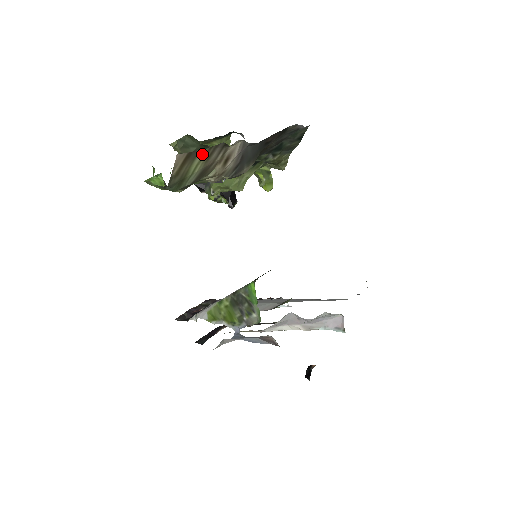
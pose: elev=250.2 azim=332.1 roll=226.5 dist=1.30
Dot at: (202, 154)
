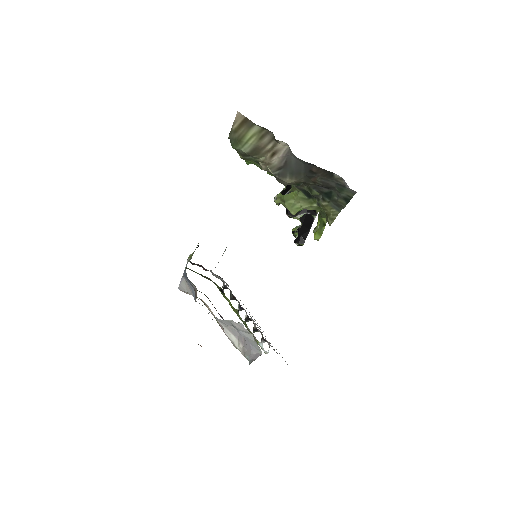
Dot at: (256, 129)
